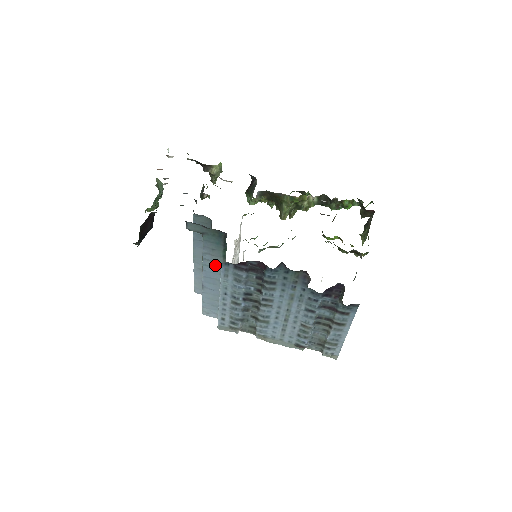
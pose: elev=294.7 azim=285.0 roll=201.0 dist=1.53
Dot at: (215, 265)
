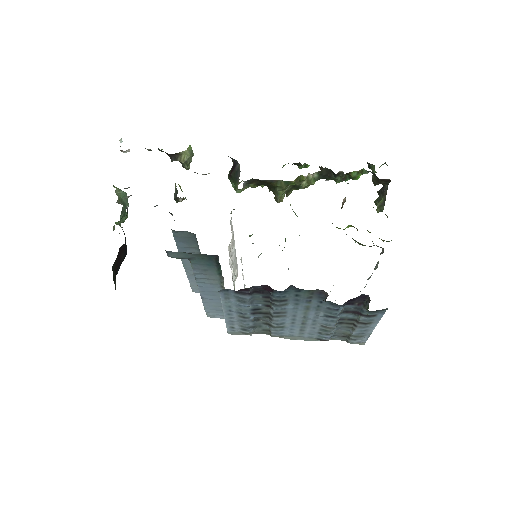
Dot at: (211, 281)
